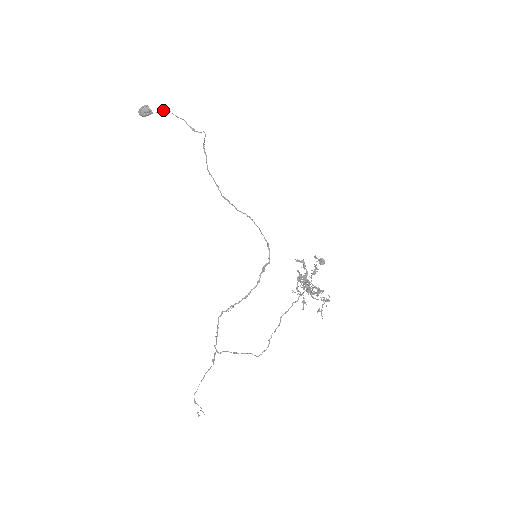
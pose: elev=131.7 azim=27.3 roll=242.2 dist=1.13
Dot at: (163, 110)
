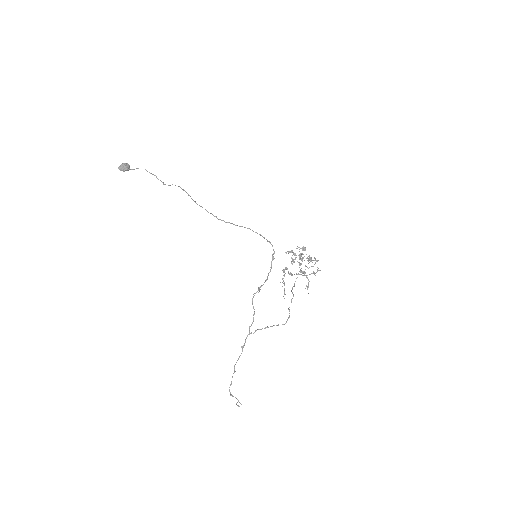
Dot at: (138, 168)
